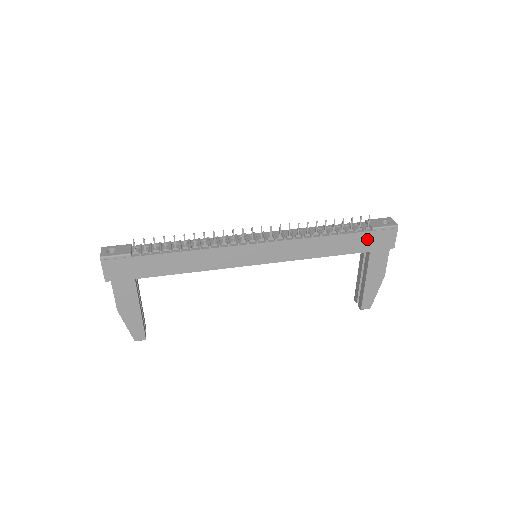
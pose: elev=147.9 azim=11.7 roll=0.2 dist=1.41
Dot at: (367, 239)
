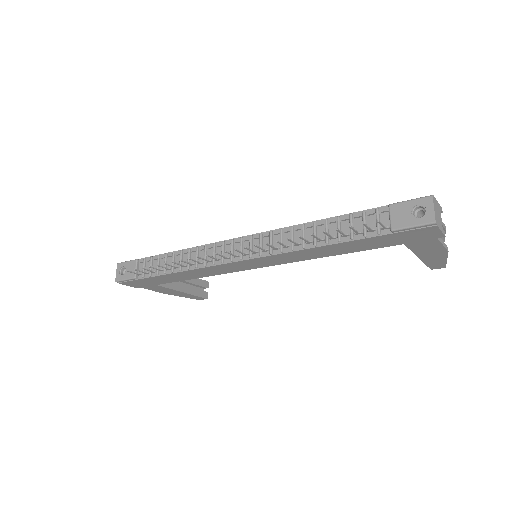
Dot at: (389, 239)
